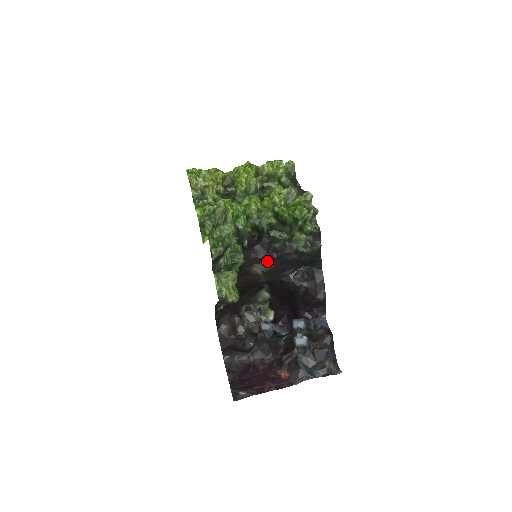
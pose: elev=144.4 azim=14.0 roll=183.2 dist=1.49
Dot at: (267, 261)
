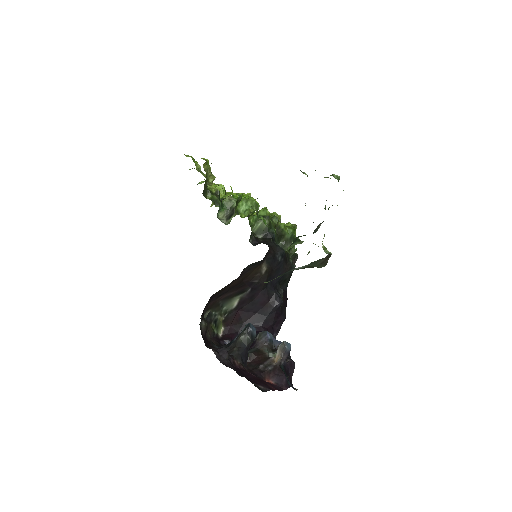
Dot at: (272, 262)
